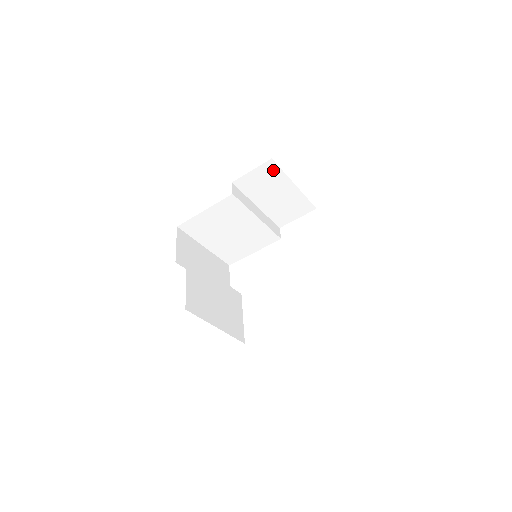
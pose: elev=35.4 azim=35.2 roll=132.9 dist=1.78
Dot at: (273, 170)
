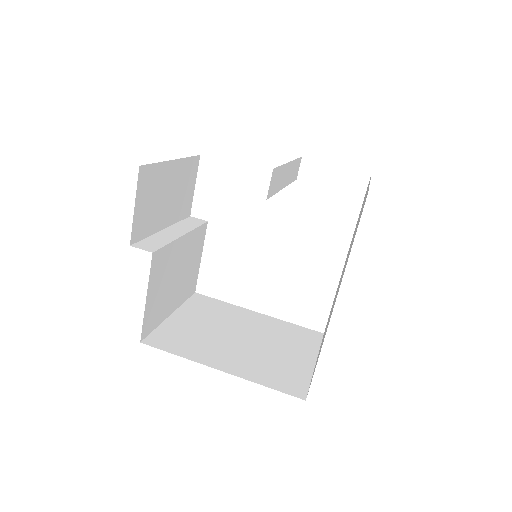
Dot at: occluded
